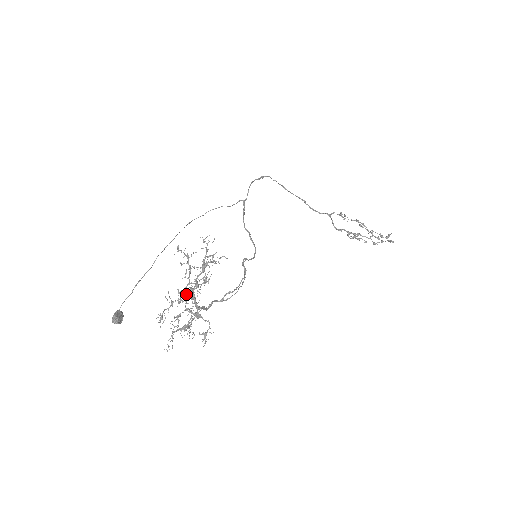
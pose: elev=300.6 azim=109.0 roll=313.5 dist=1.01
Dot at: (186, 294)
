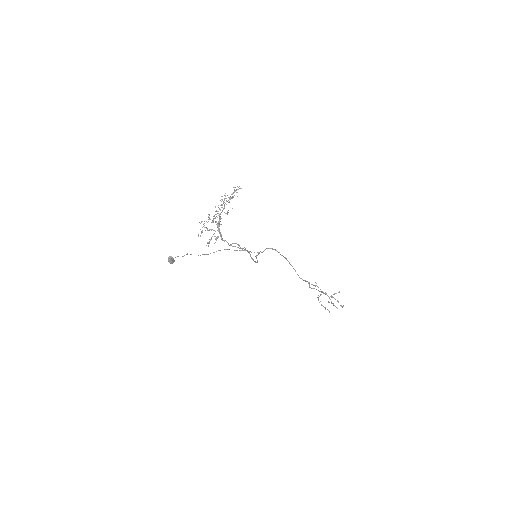
Dot at: occluded
